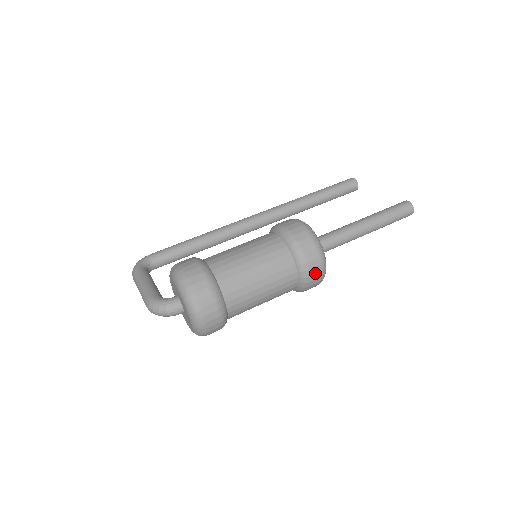
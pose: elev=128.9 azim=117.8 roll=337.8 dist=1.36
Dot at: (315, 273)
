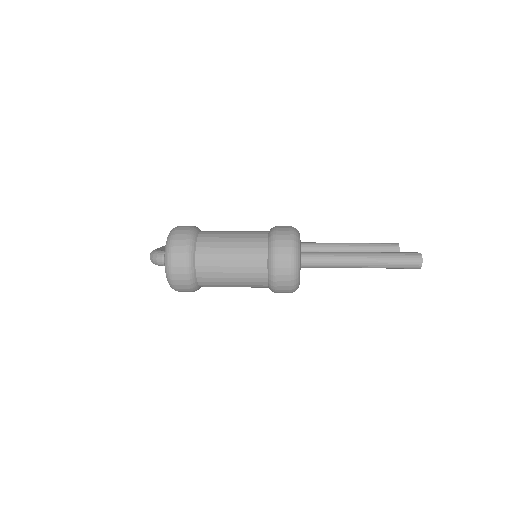
Dot at: (283, 267)
